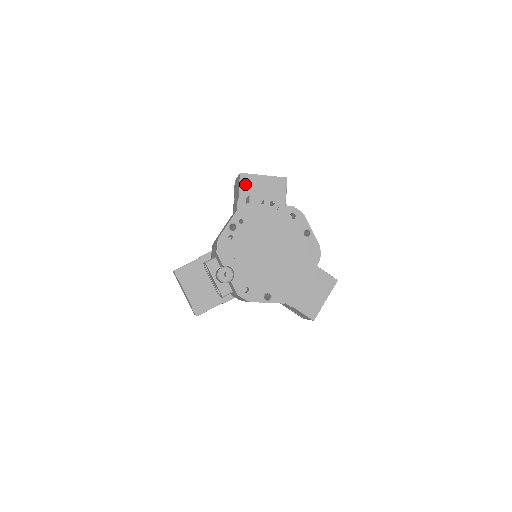
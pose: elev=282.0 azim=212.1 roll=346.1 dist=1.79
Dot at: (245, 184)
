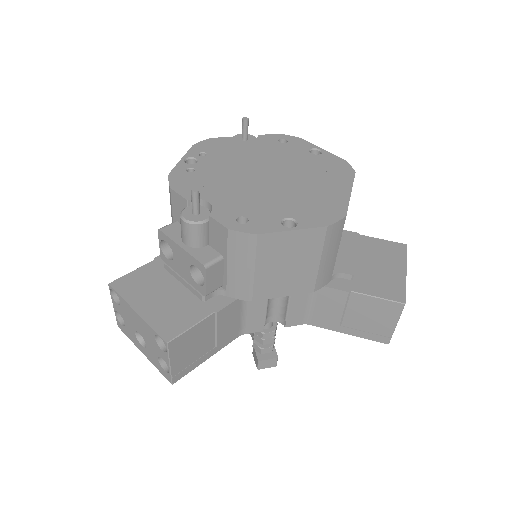
Dot at: occluded
